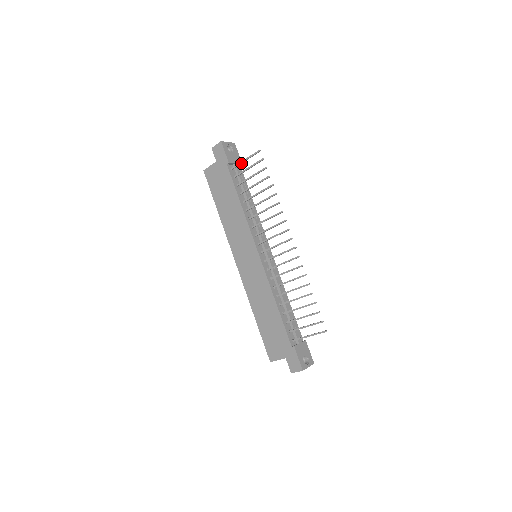
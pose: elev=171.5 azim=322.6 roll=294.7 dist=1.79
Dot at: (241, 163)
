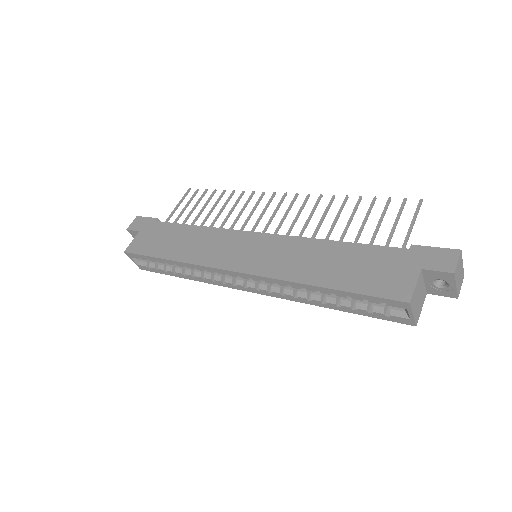
Dot at: (173, 213)
